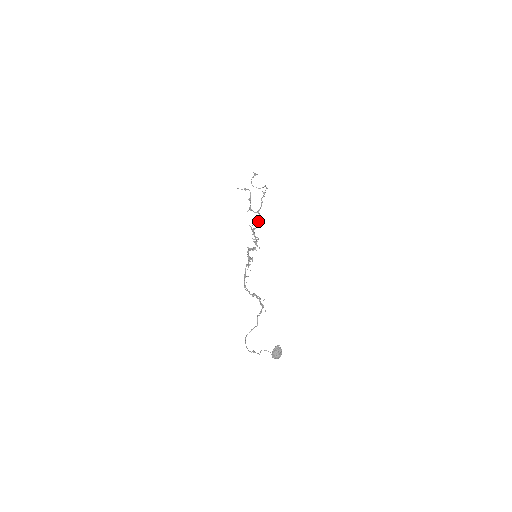
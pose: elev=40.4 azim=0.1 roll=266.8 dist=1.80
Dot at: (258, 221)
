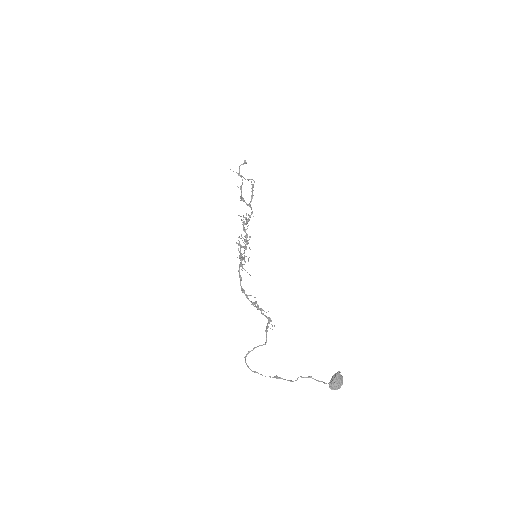
Dot at: (249, 216)
